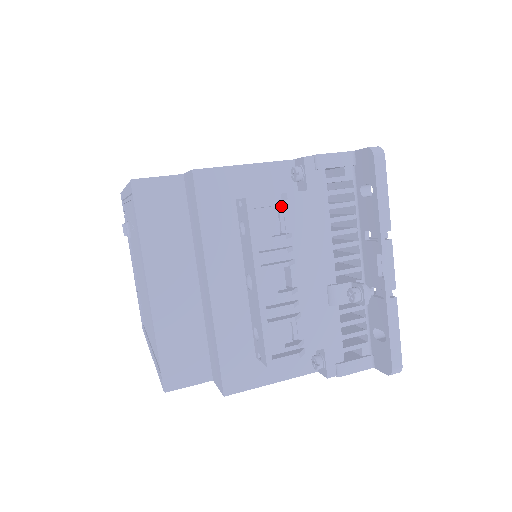
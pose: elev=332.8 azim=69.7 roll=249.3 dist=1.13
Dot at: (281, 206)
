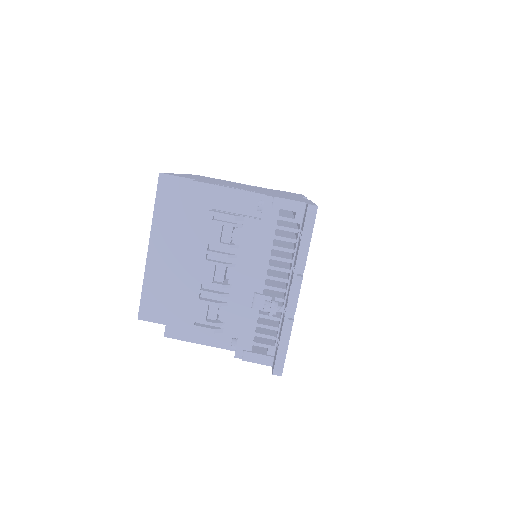
Dot at: (233, 224)
